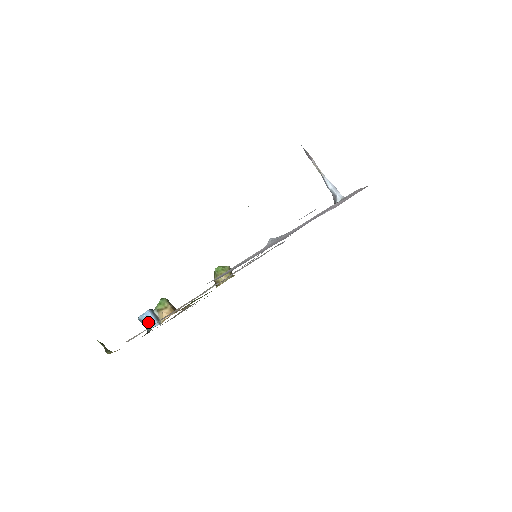
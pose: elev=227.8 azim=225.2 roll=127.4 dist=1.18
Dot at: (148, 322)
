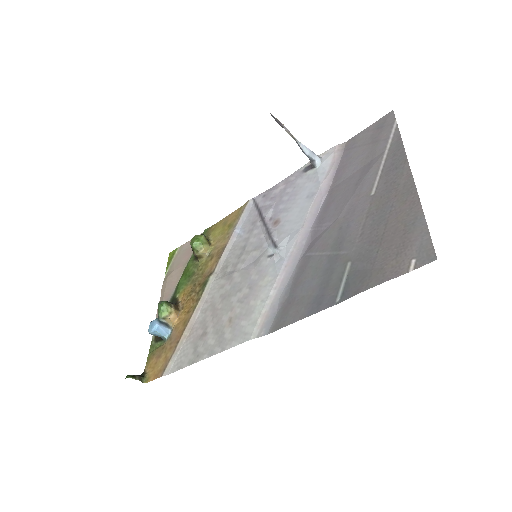
Dot at: (161, 334)
